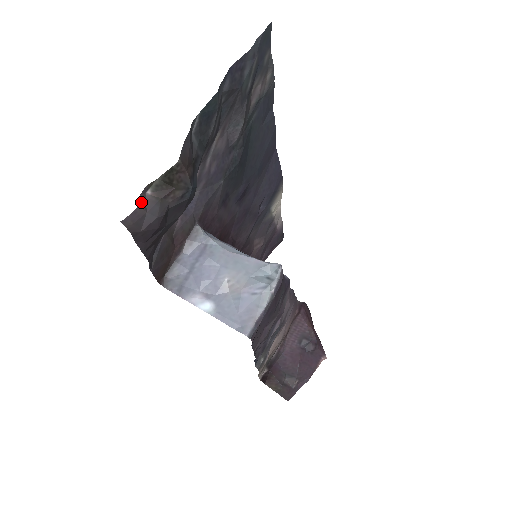
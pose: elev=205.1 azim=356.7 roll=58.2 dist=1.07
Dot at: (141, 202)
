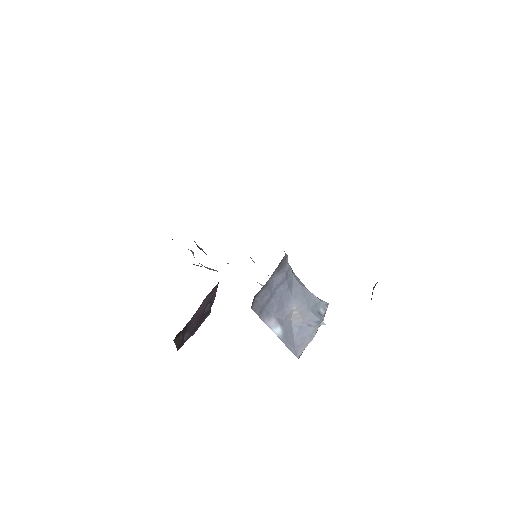
Dot at: occluded
